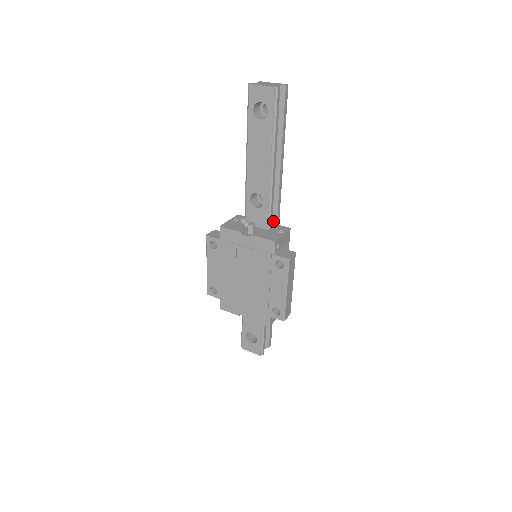
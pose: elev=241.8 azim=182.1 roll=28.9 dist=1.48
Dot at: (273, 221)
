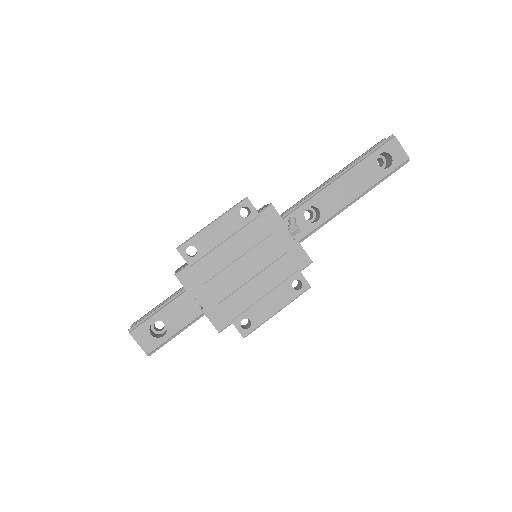
Dot at: occluded
